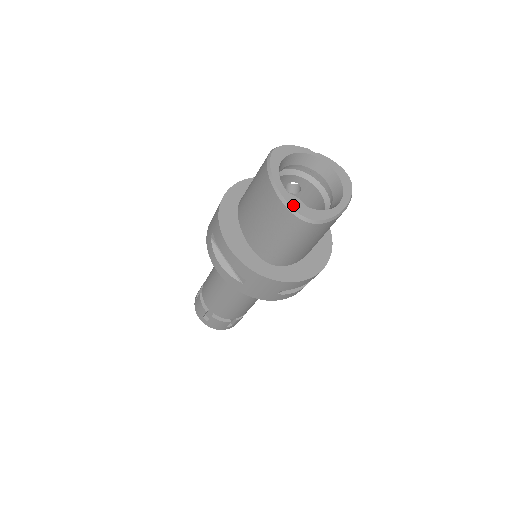
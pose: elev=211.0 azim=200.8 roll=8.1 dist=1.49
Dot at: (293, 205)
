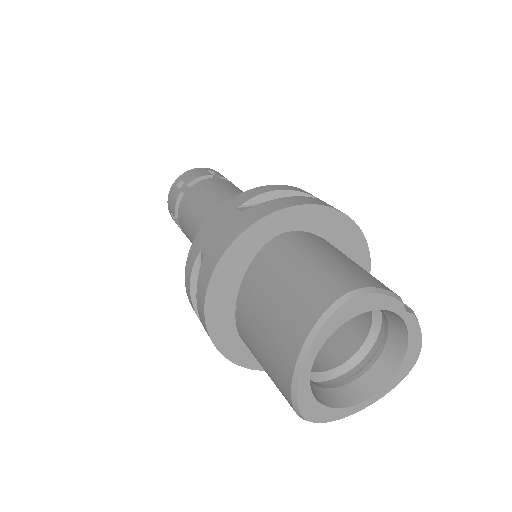
Dot at: (302, 400)
